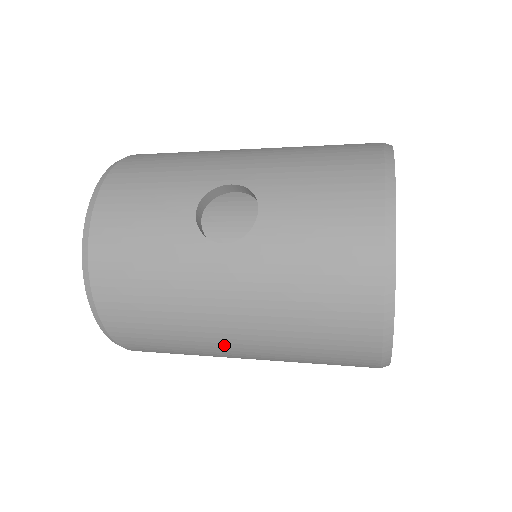
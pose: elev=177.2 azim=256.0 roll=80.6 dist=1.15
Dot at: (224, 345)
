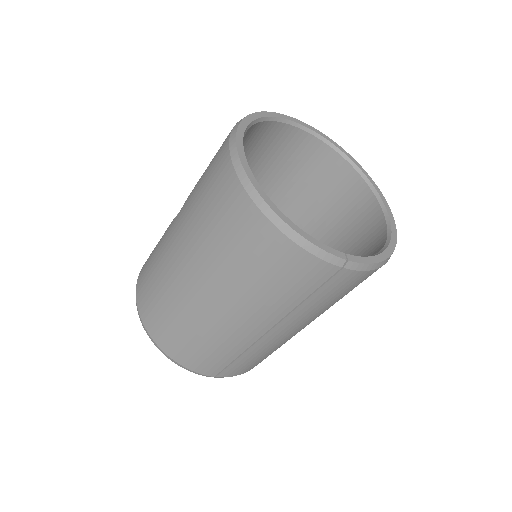
Dot at: (193, 292)
